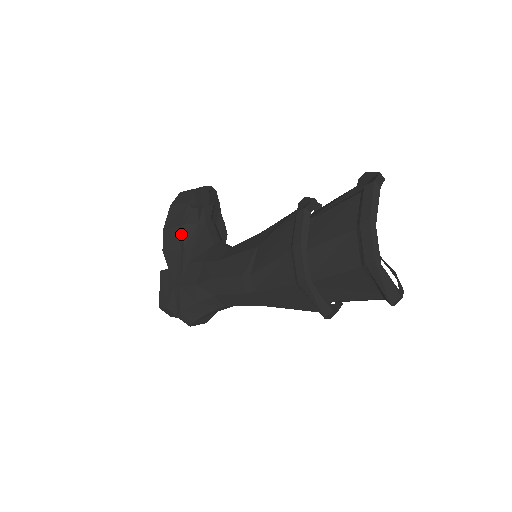
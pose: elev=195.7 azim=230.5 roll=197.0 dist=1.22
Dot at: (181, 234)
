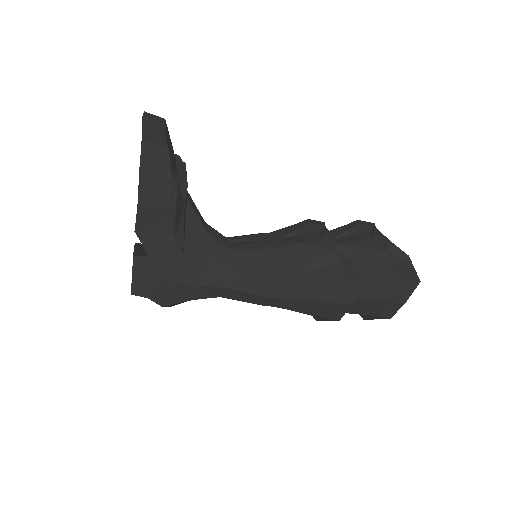
Dot at: (169, 220)
